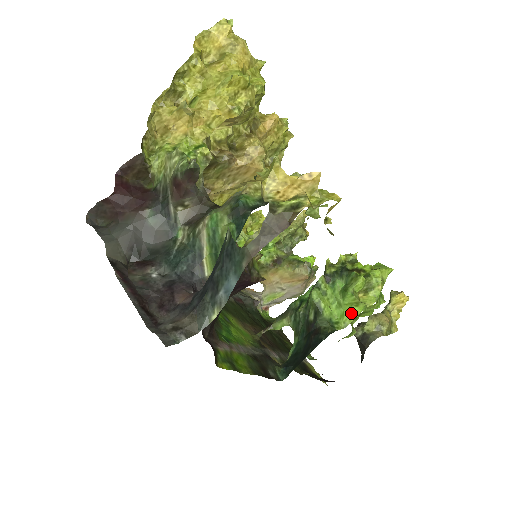
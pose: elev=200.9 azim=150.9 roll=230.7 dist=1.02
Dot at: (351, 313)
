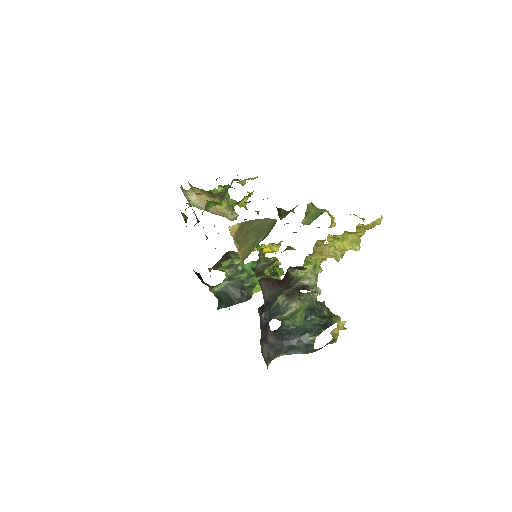
Dot at: (261, 290)
